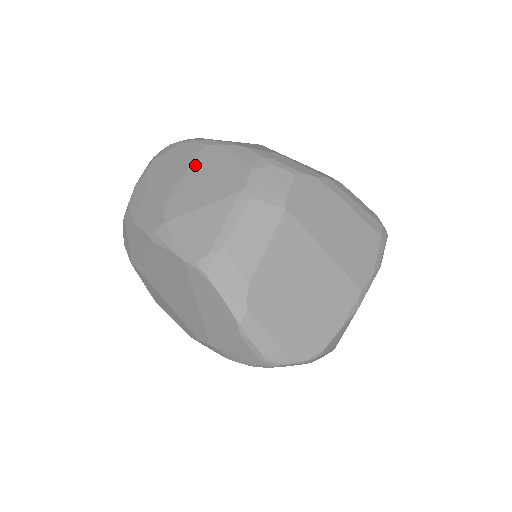
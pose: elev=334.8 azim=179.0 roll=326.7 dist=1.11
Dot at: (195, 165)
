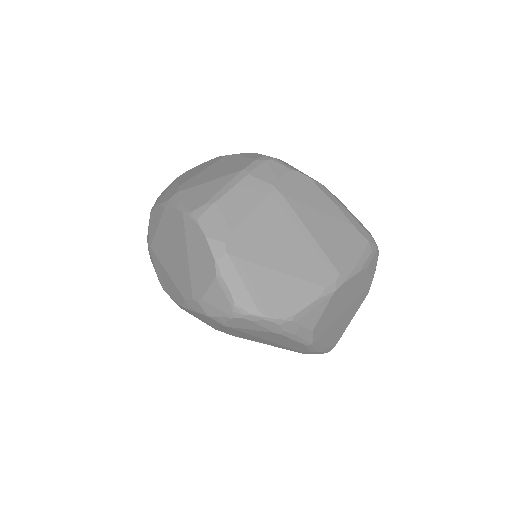
Dot at: (214, 165)
